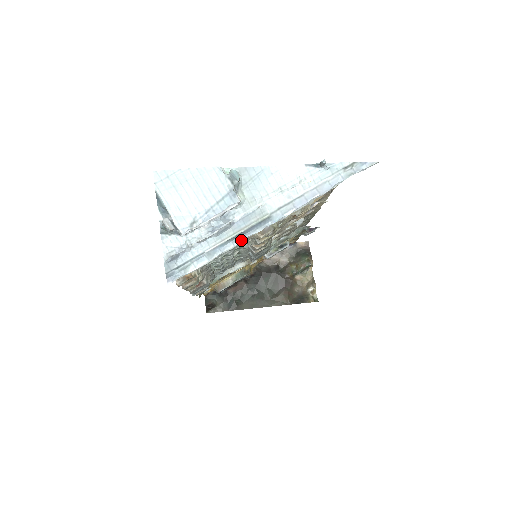
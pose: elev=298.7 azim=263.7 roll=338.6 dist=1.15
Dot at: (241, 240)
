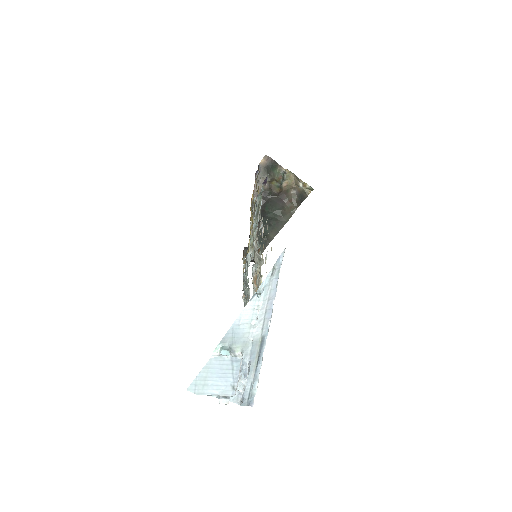
Dot at: (262, 358)
